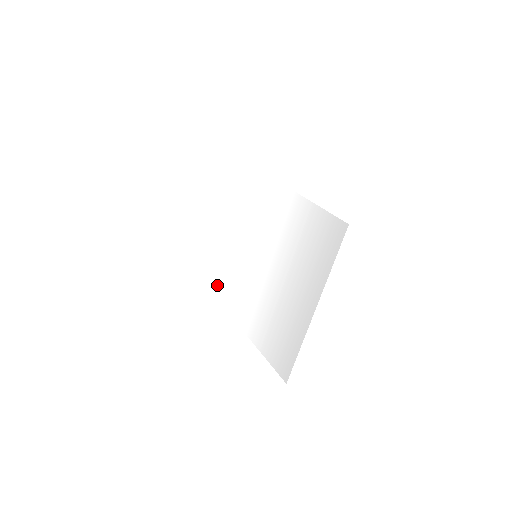
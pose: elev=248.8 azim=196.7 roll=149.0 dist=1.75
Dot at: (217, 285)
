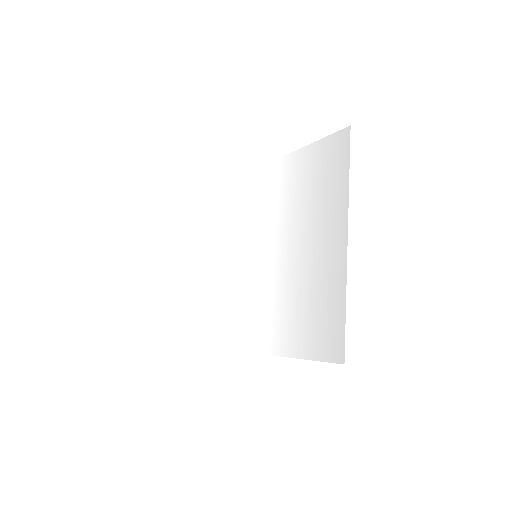
Dot at: (217, 332)
